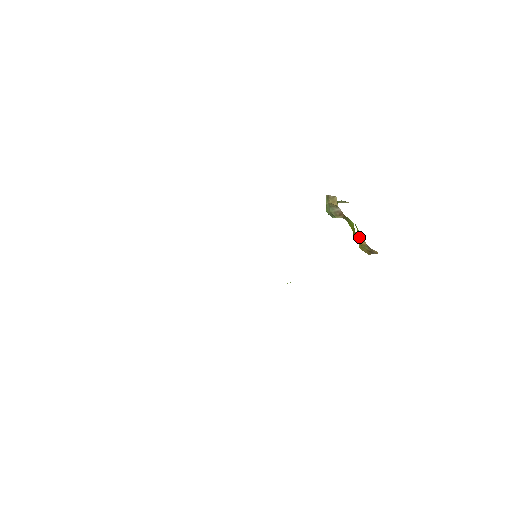
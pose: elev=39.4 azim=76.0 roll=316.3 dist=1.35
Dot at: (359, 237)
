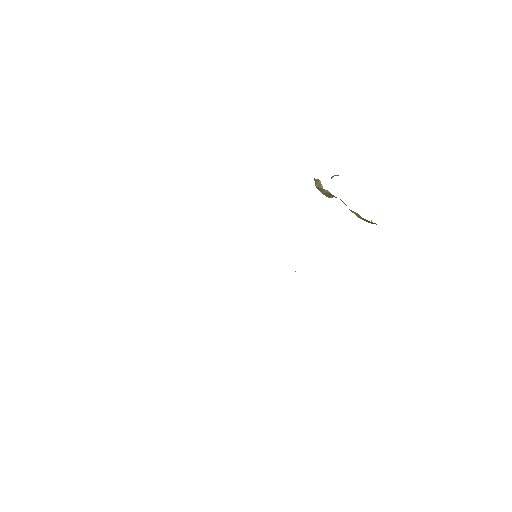
Dot at: (354, 212)
